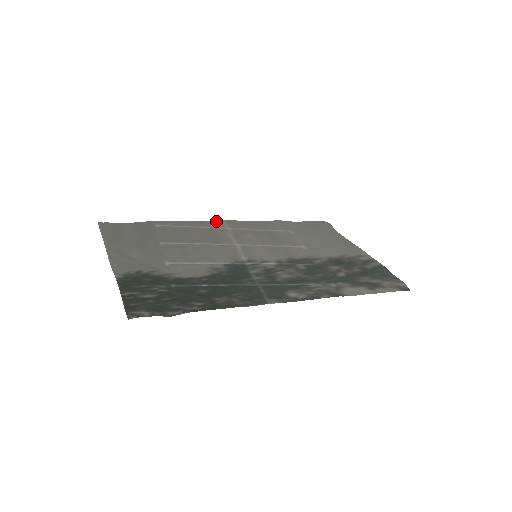
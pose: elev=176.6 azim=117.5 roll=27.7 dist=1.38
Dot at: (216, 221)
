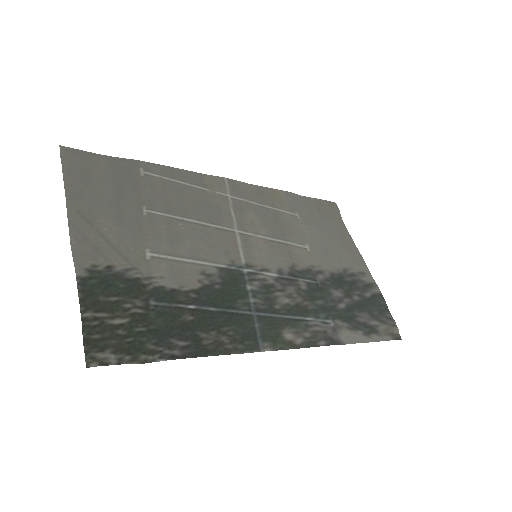
Dot at: (217, 178)
